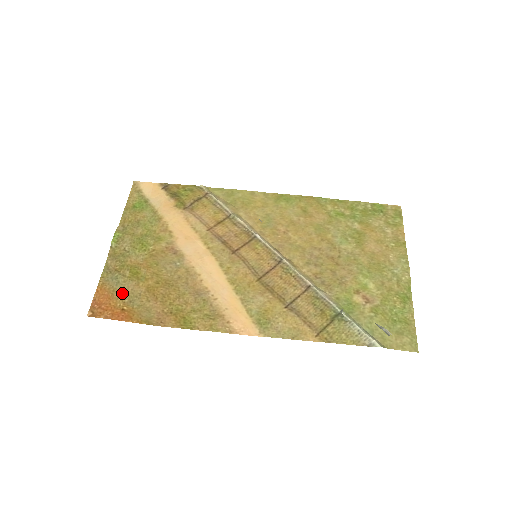
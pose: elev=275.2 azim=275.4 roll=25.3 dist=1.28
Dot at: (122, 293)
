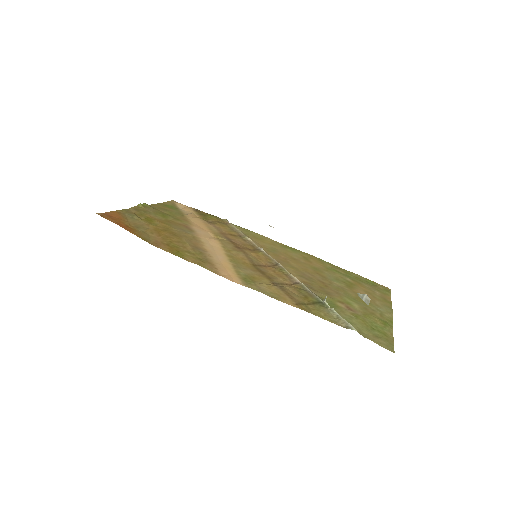
Dot at: (132, 222)
